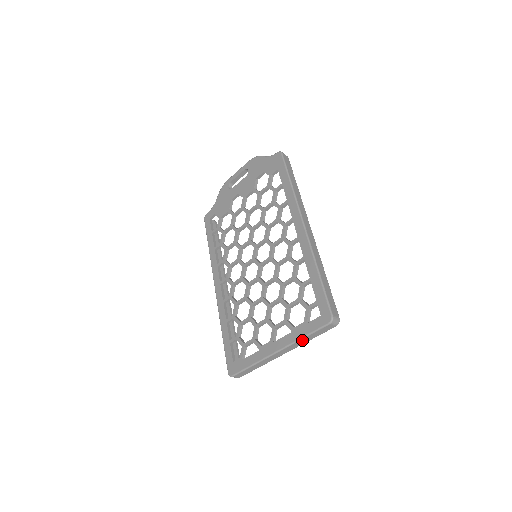
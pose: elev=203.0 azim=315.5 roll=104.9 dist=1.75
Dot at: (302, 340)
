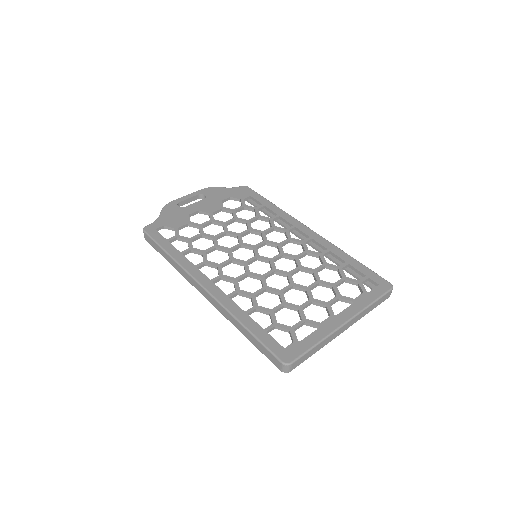
Dot at: (368, 308)
